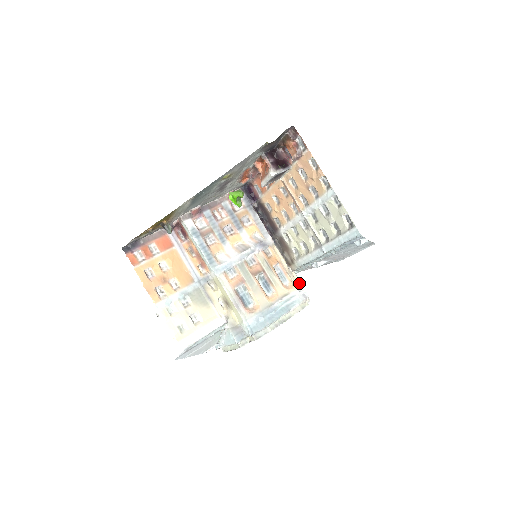
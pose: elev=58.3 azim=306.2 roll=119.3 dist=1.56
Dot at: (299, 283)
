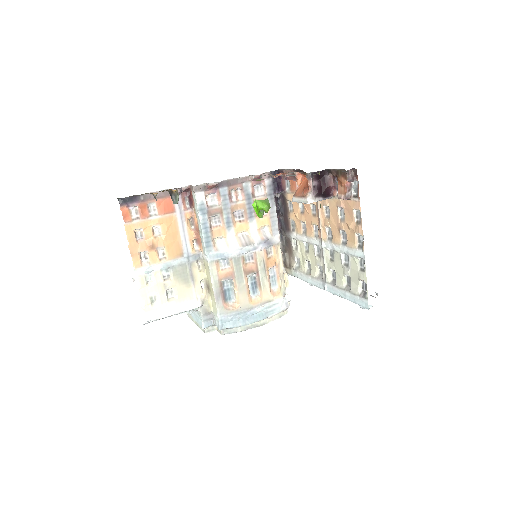
Dot at: (287, 285)
